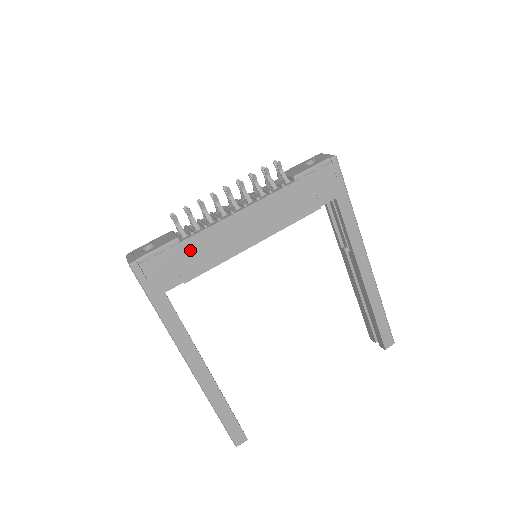
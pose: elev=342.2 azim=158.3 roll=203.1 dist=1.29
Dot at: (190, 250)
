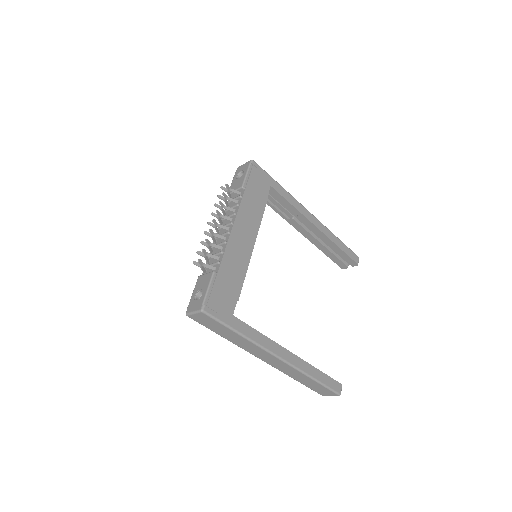
Dot at: (226, 274)
